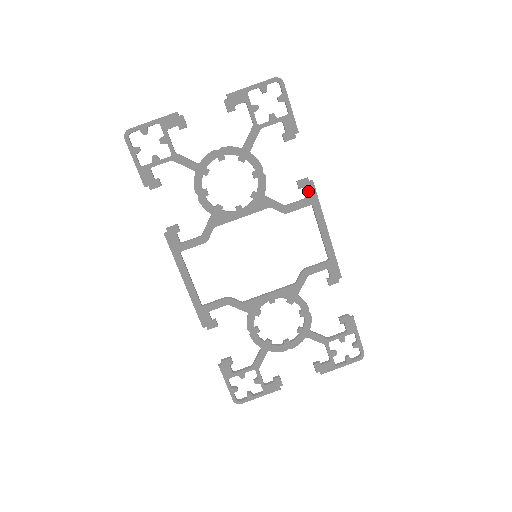
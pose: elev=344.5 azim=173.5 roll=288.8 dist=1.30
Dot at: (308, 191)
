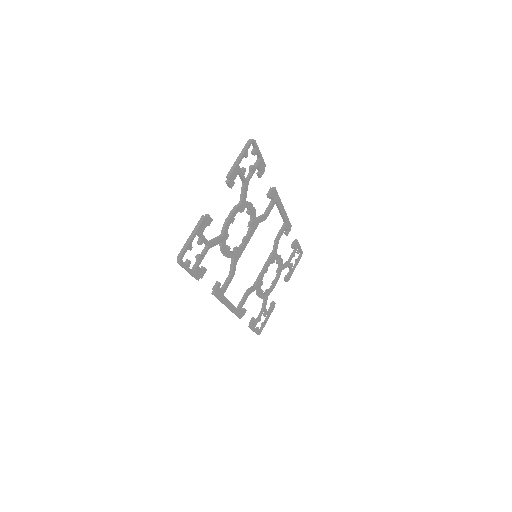
Dot at: (274, 196)
